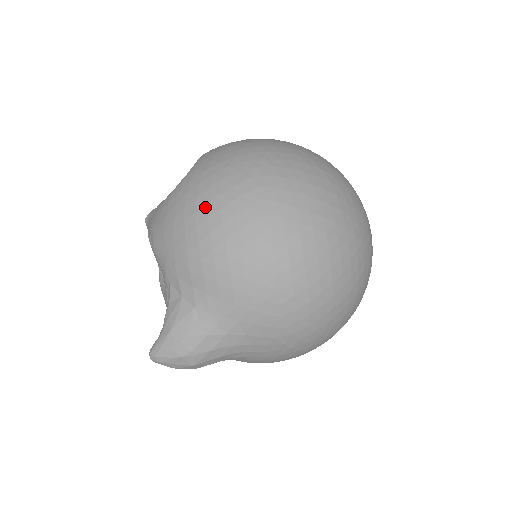
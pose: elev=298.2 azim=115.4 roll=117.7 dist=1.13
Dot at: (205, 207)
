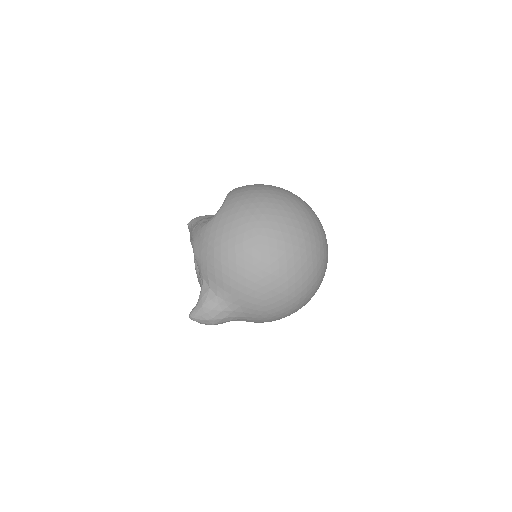
Dot at: (227, 242)
